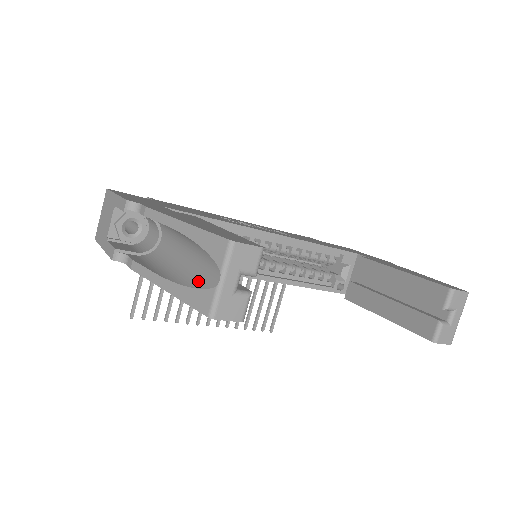
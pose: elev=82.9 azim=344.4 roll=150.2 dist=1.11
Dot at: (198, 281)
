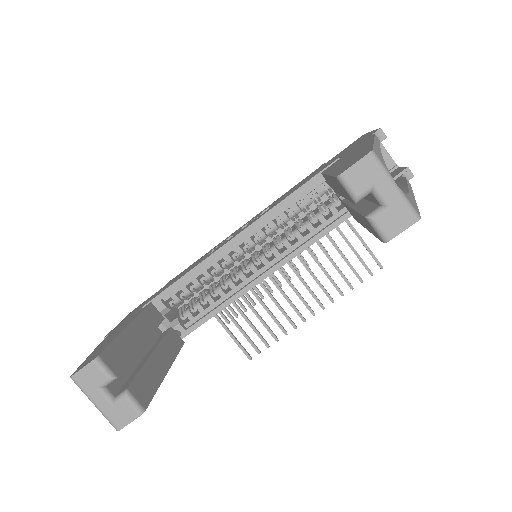
Dot at: occluded
